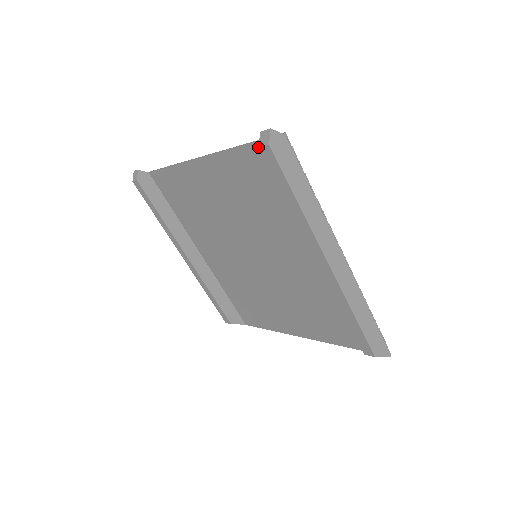
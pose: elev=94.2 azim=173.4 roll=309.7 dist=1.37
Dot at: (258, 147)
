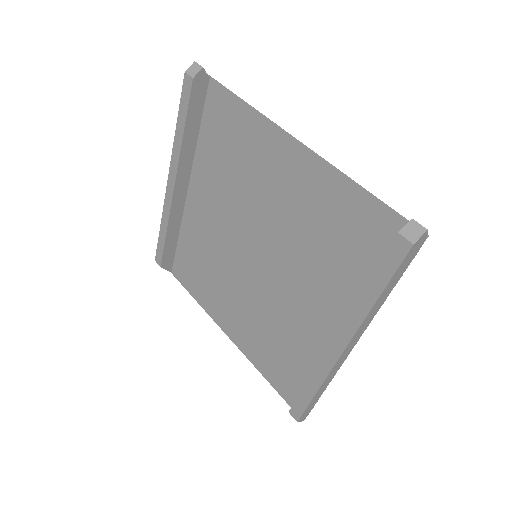
Dot at: (398, 232)
